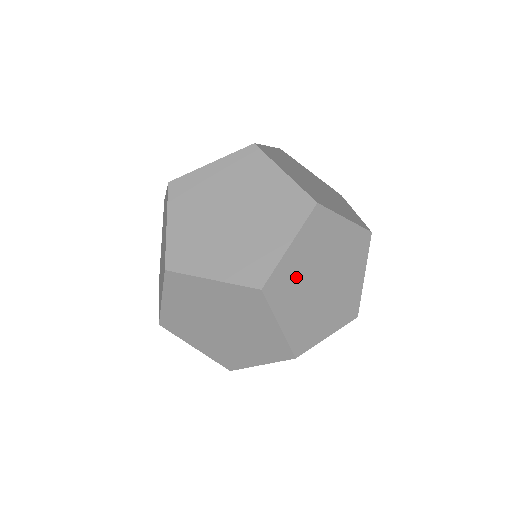
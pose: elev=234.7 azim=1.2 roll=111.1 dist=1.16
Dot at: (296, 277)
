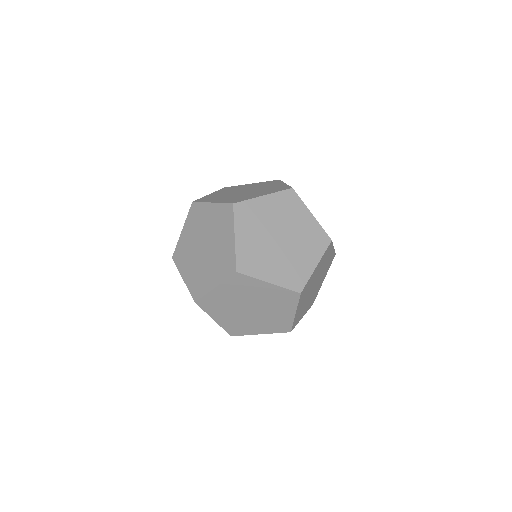
Dot at: occluded
